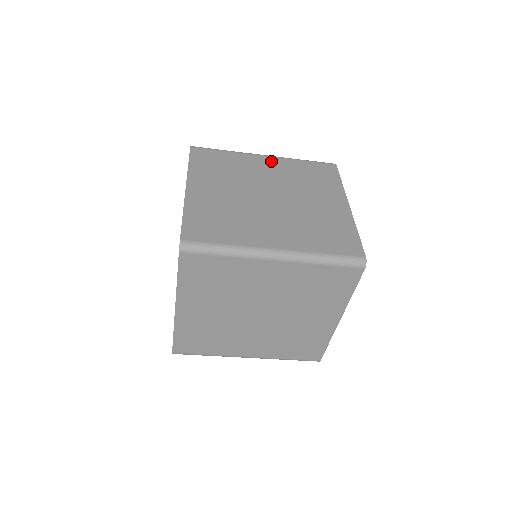
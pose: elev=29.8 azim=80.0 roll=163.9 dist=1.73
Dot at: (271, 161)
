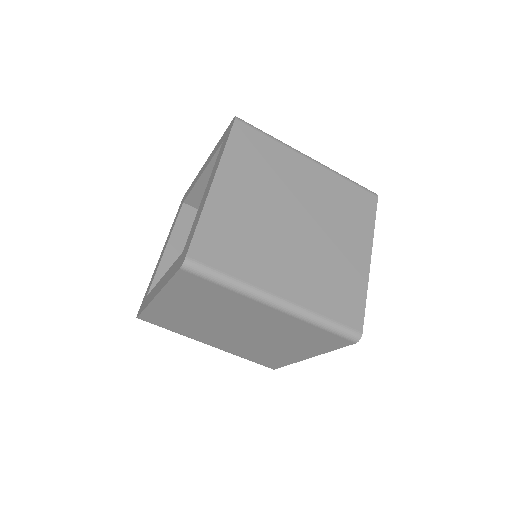
Dot at: (314, 170)
